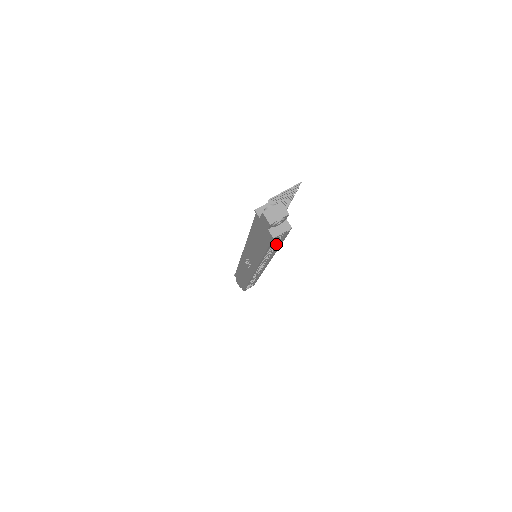
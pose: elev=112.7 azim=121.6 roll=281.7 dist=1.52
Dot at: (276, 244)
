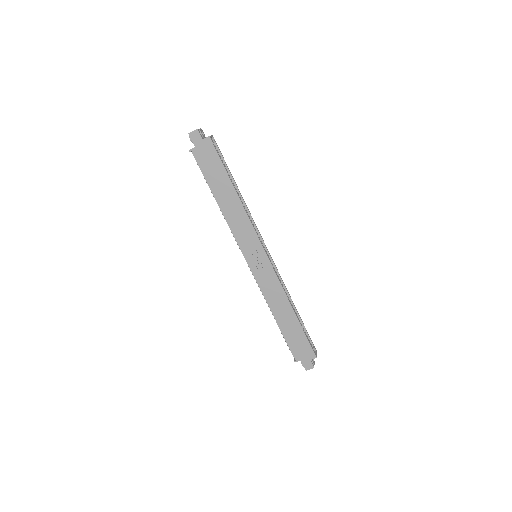
Dot at: occluded
